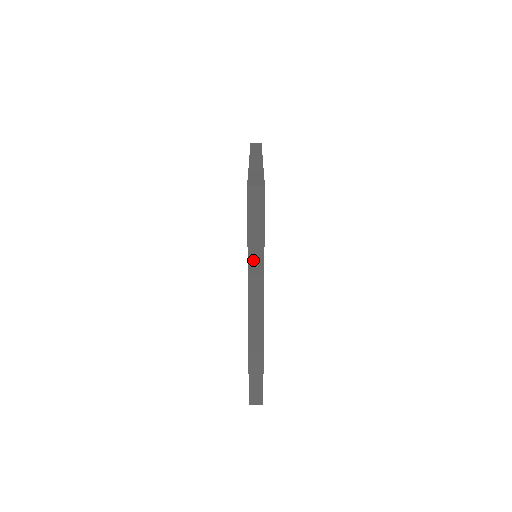
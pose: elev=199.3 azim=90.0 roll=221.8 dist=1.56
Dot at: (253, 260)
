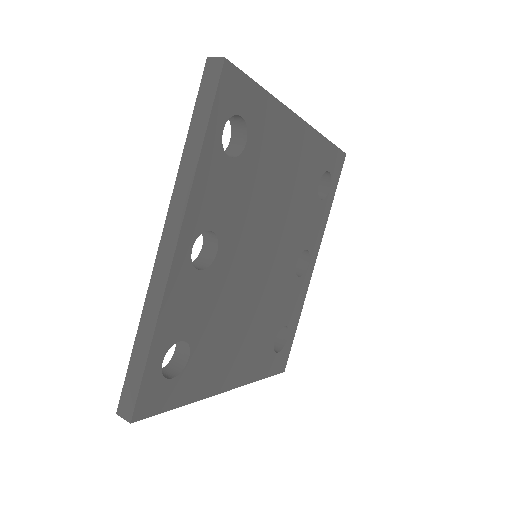
Dot at: occluded
